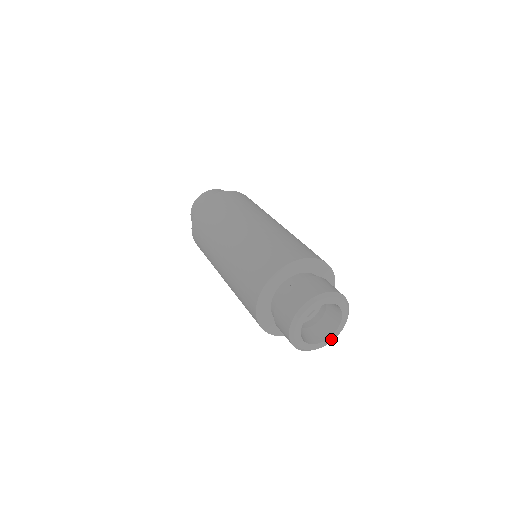
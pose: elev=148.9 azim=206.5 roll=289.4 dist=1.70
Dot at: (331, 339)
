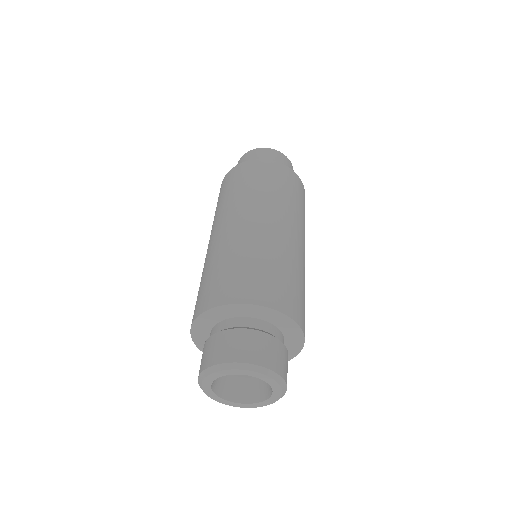
Dot at: (259, 405)
